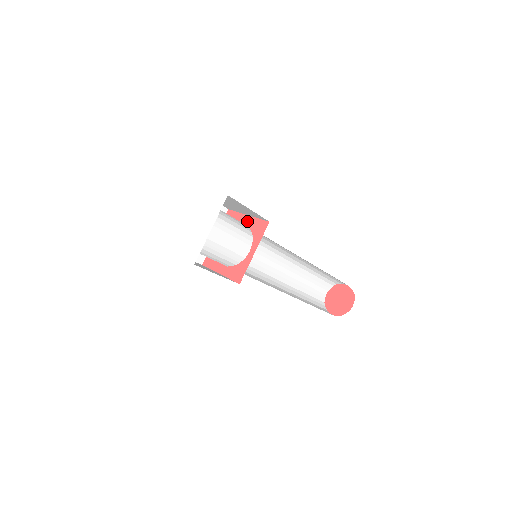
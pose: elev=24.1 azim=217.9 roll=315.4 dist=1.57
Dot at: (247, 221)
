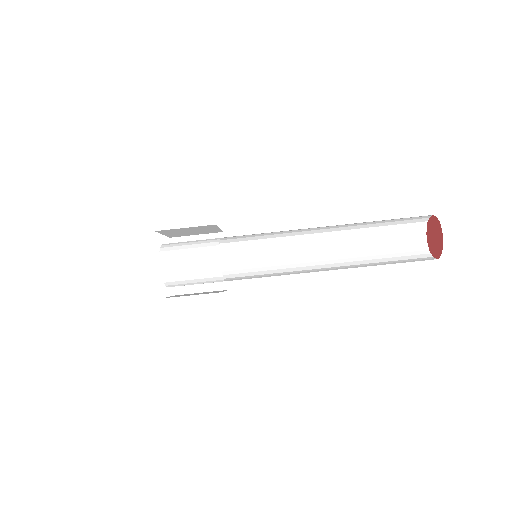
Dot at: occluded
